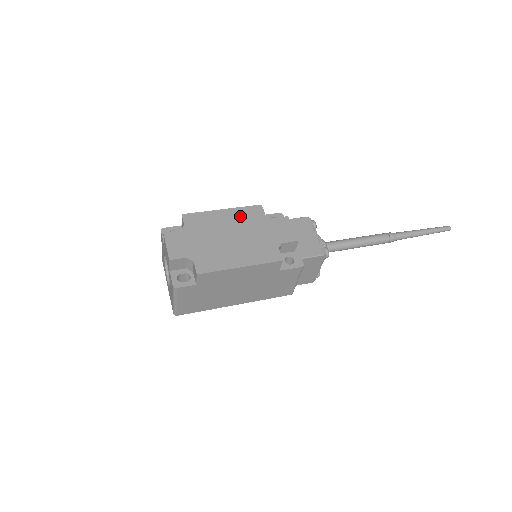
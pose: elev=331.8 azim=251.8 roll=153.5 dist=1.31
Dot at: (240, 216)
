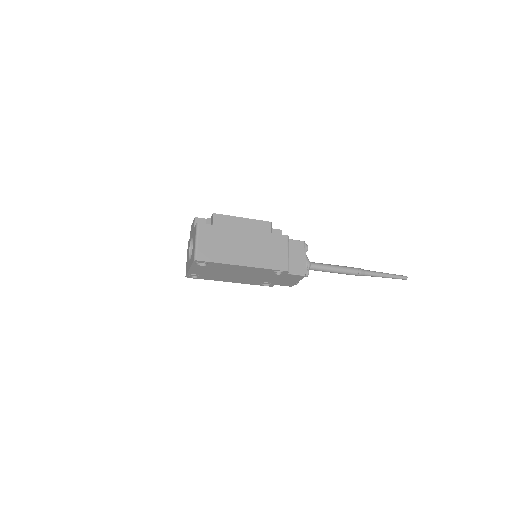
Dot at: occluded
